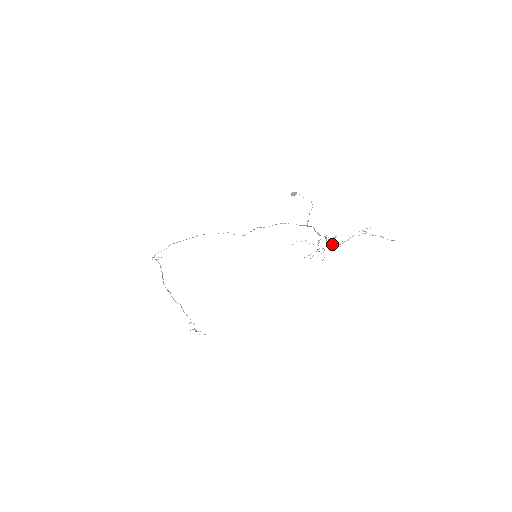
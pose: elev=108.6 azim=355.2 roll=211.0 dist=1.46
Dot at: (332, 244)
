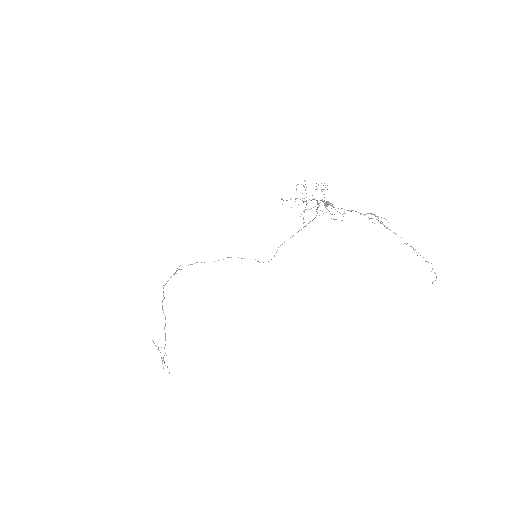
Dot at: (324, 203)
